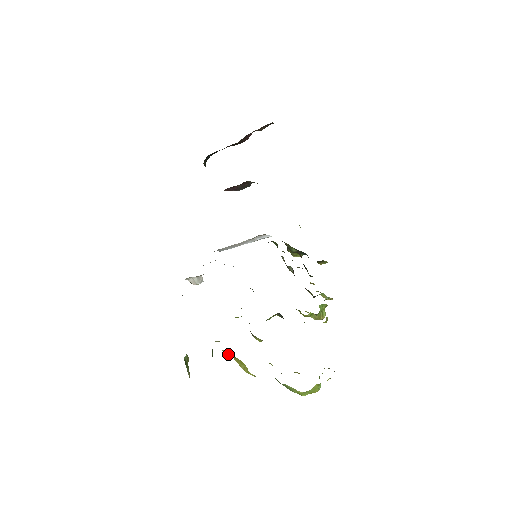
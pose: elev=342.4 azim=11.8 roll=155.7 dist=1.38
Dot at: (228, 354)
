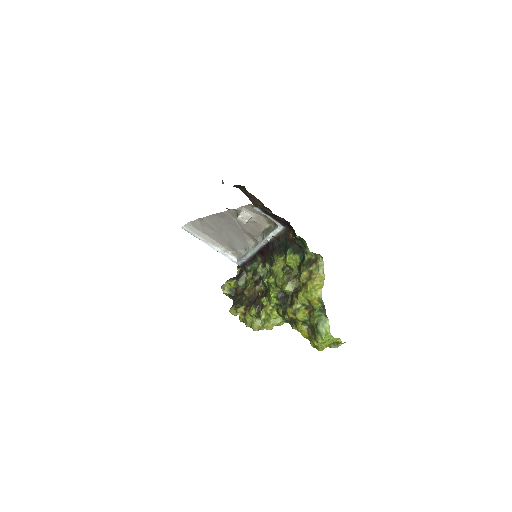
Dot at: (322, 267)
